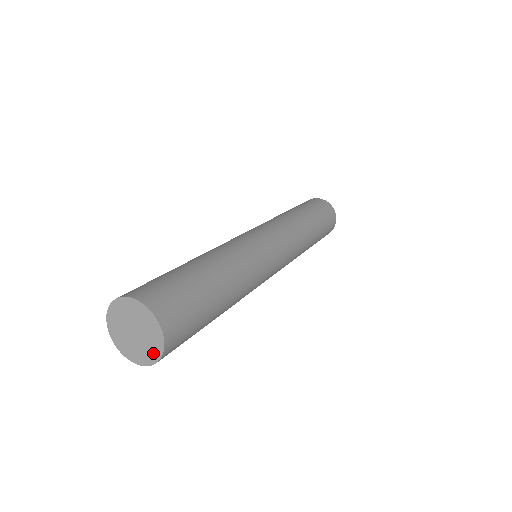
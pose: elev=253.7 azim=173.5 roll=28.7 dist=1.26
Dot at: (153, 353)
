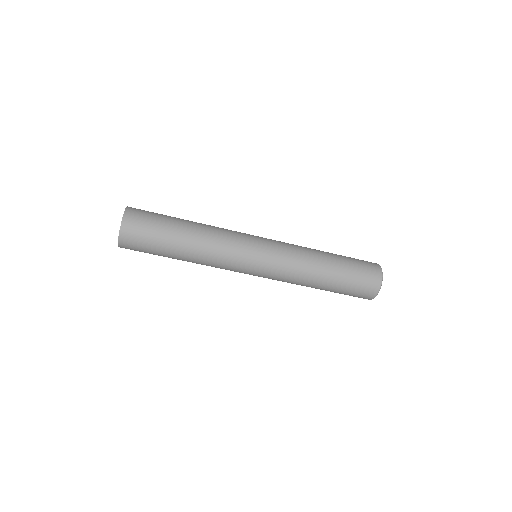
Dot at: occluded
